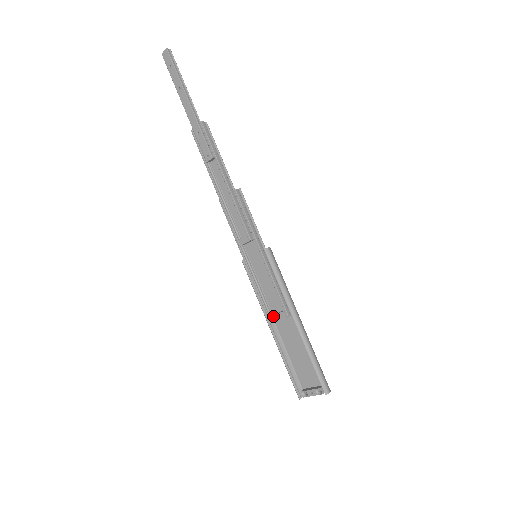
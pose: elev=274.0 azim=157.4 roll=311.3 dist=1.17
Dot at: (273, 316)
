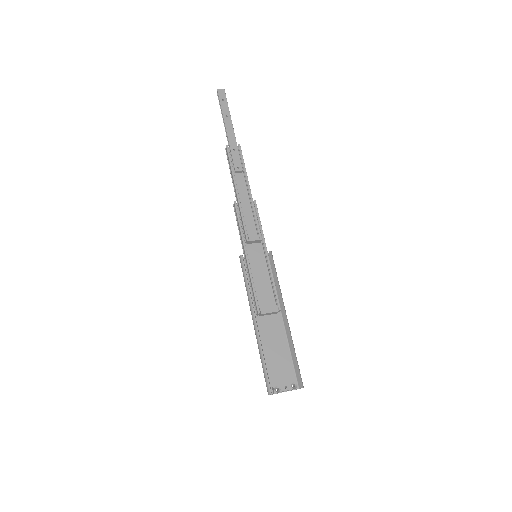
Dot at: (264, 308)
